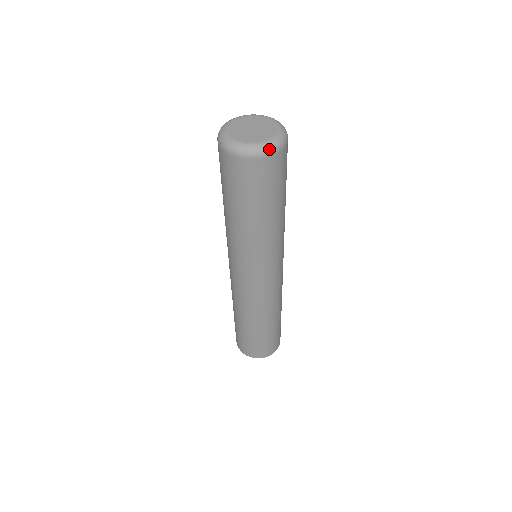
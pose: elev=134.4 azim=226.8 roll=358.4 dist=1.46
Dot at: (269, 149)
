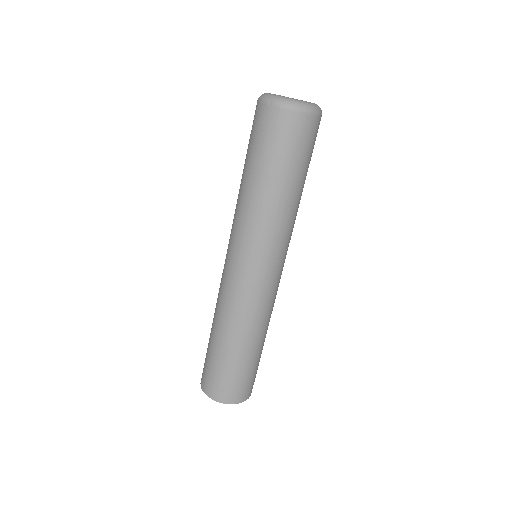
Dot at: (317, 109)
